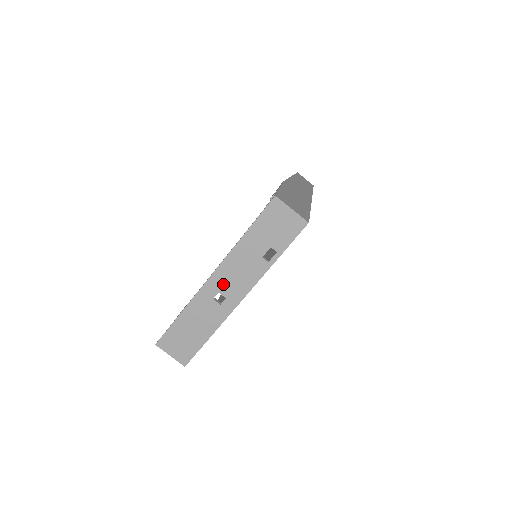
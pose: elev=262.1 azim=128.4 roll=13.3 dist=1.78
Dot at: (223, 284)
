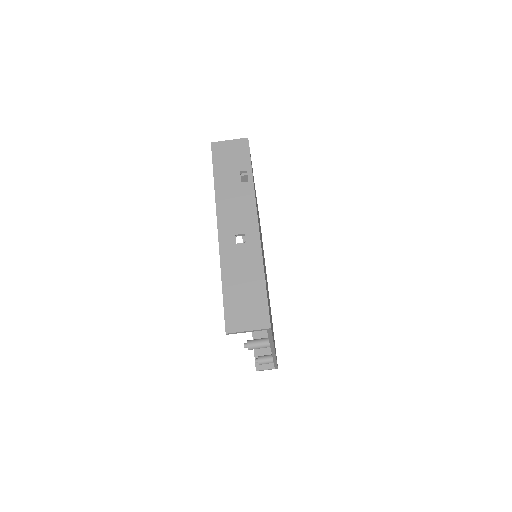
Dot at: (232, 226)
